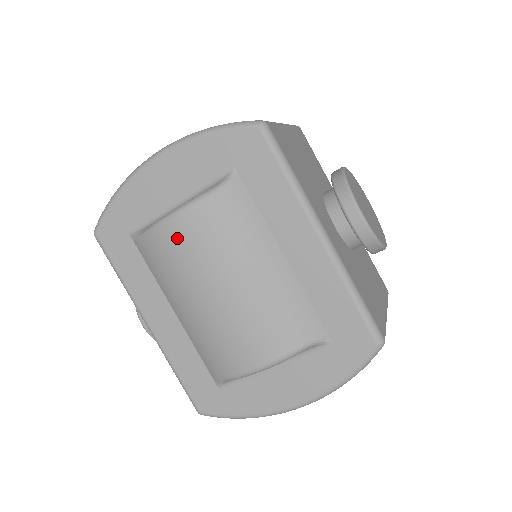
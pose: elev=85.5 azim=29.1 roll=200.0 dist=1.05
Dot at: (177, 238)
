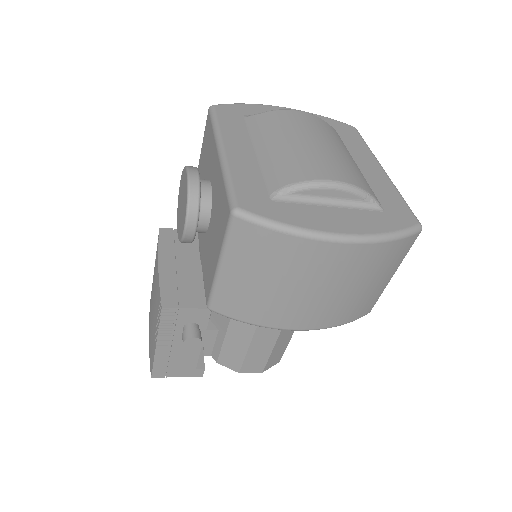
Dot at: (295, 116)
